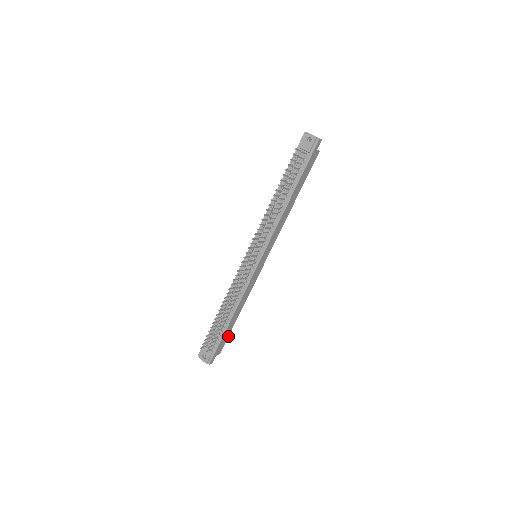
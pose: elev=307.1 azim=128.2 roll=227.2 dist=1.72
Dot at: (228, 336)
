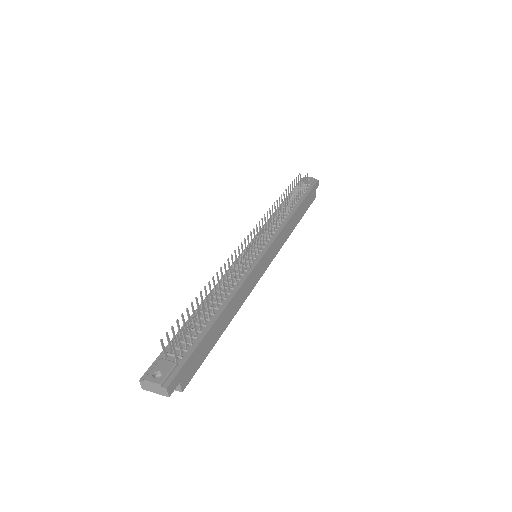
Dot at: (203, 360)
